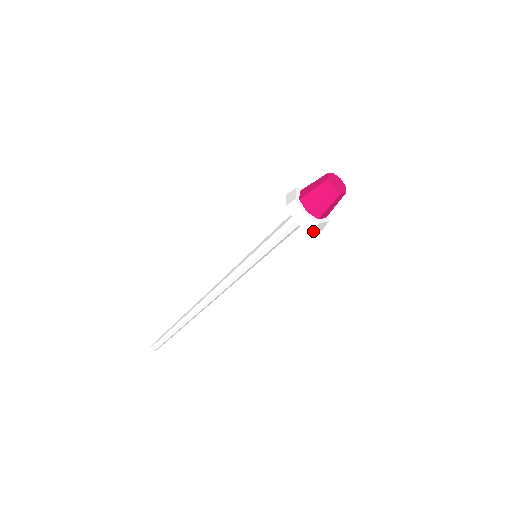
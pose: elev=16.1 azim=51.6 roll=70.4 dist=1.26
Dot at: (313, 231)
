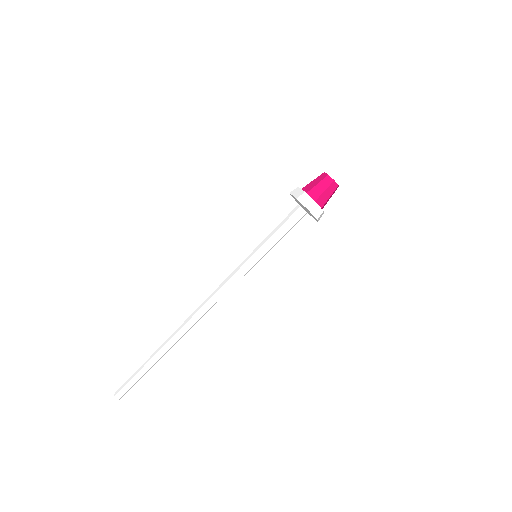
Dot at: (318, 219)
